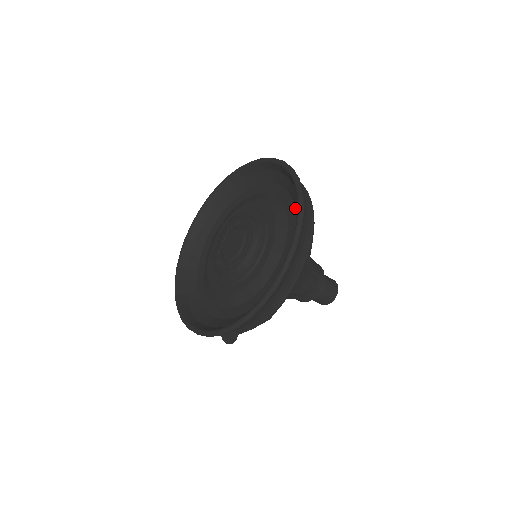
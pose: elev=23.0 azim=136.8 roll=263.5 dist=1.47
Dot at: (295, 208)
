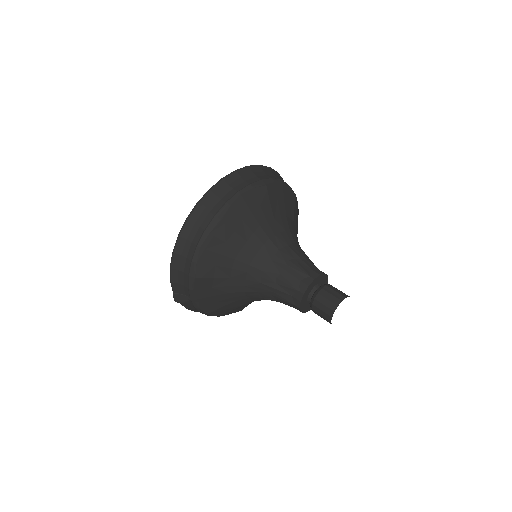
Dot at: occluded
